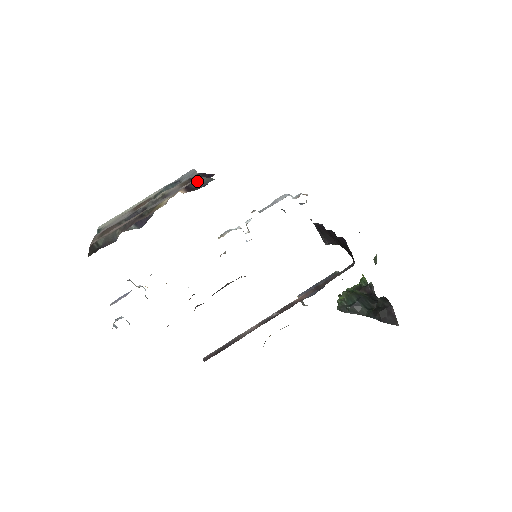
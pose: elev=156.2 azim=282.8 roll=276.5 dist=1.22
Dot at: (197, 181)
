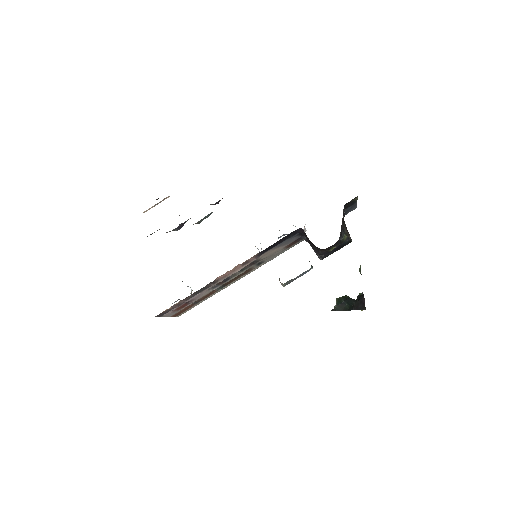
Dot at: occluded
